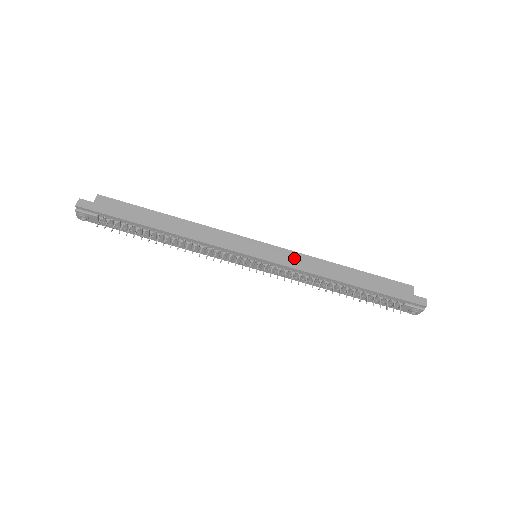
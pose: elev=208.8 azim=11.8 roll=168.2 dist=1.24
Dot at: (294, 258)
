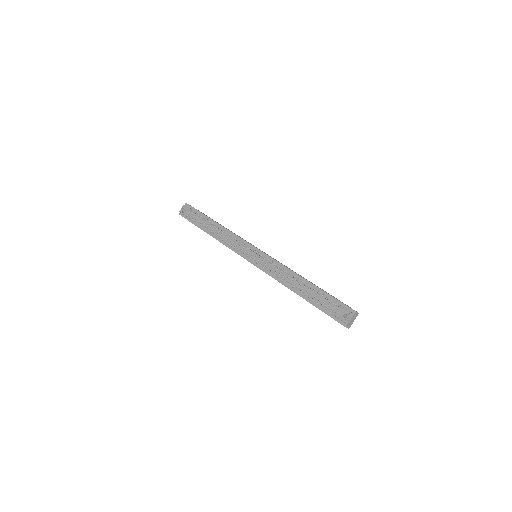
Dot at: occluded
